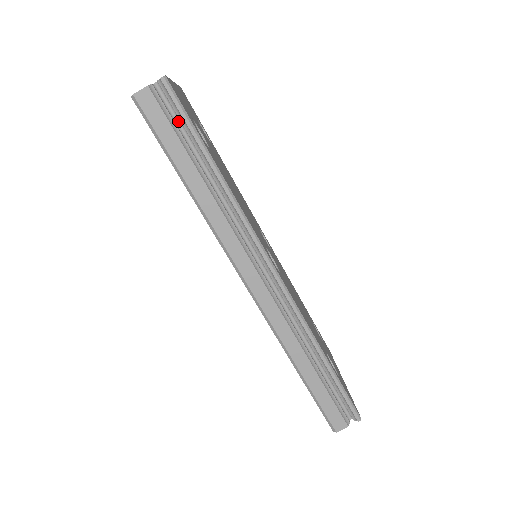
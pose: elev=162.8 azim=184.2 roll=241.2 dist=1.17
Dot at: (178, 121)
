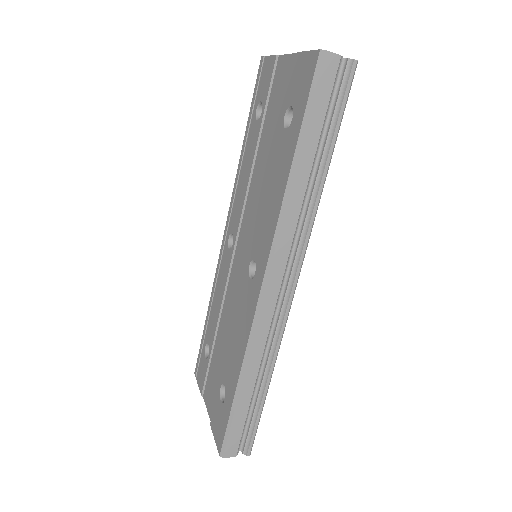
Dot at: (331, 103)
